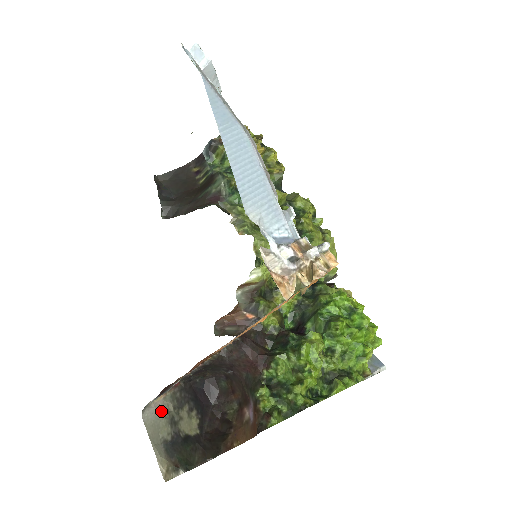
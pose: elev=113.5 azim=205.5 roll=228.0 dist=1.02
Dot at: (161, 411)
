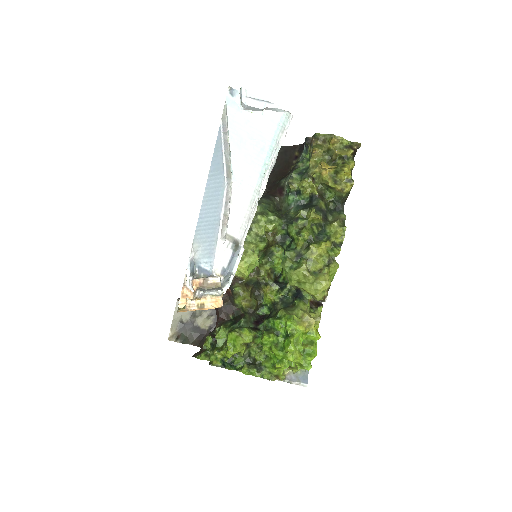
Dot at: occluded
